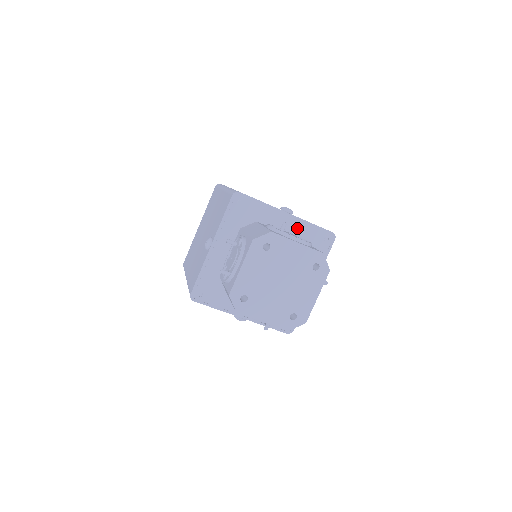
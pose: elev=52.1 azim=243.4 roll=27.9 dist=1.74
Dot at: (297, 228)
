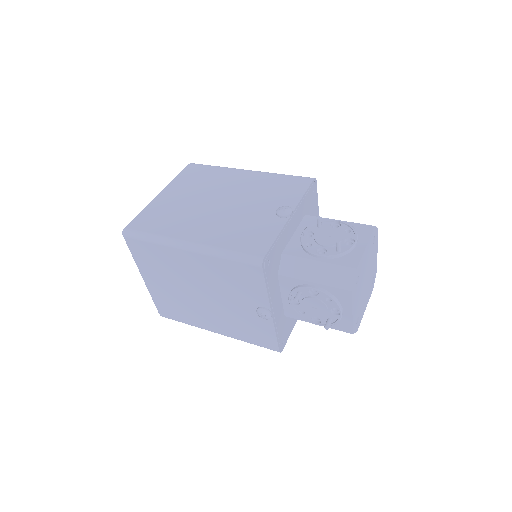
Dot at: occluded
